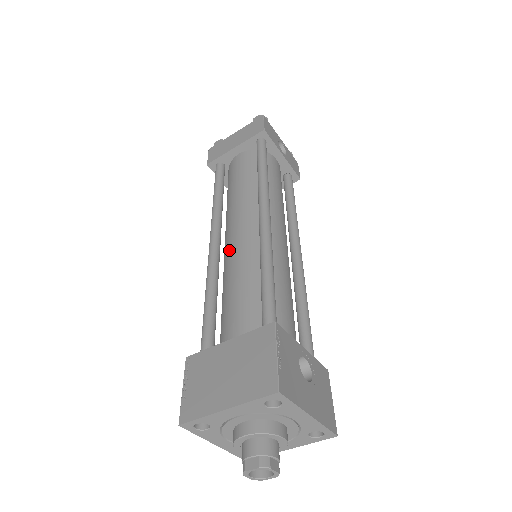
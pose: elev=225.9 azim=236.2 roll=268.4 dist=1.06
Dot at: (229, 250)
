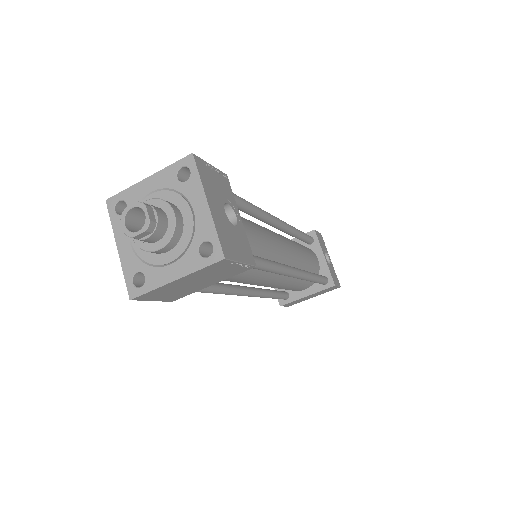
Dot at: occluded
